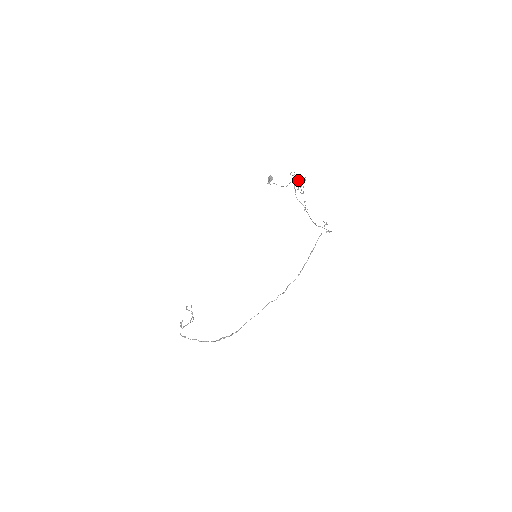
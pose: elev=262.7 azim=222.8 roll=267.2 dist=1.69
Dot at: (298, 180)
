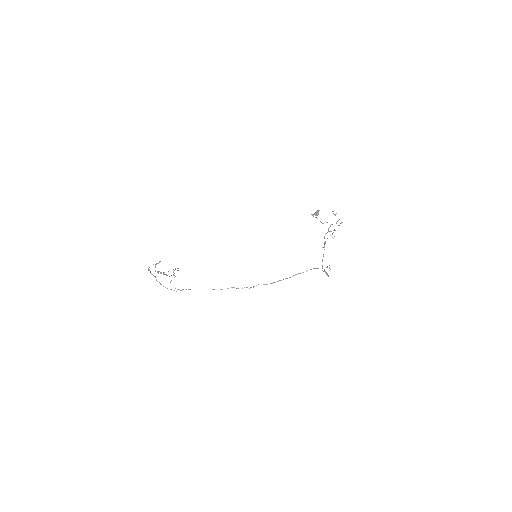
Dot at: (336, 223)
